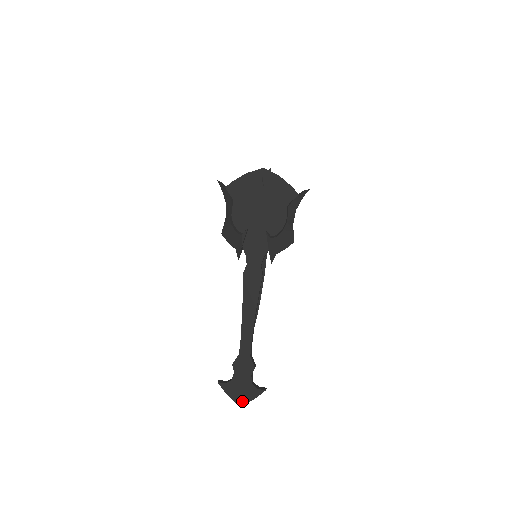
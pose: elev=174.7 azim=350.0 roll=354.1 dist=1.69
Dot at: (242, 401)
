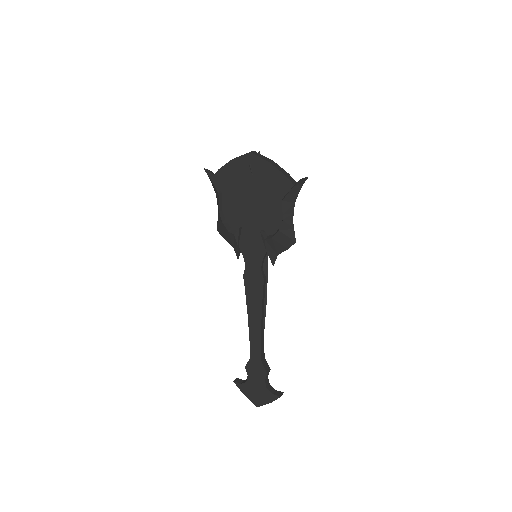
Dot at: (259, 403)
